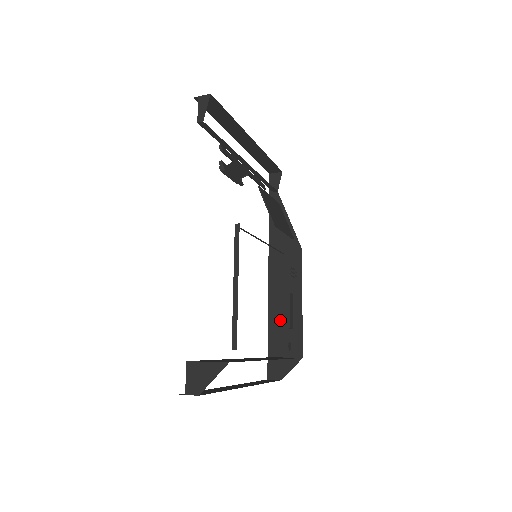
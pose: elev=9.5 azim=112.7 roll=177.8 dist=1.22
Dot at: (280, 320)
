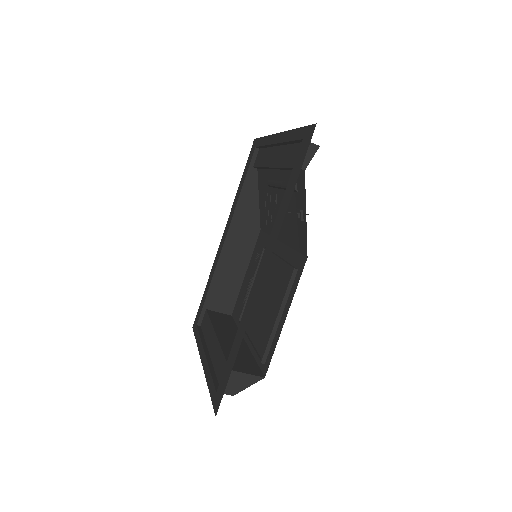
Dot at: (223, 282)
